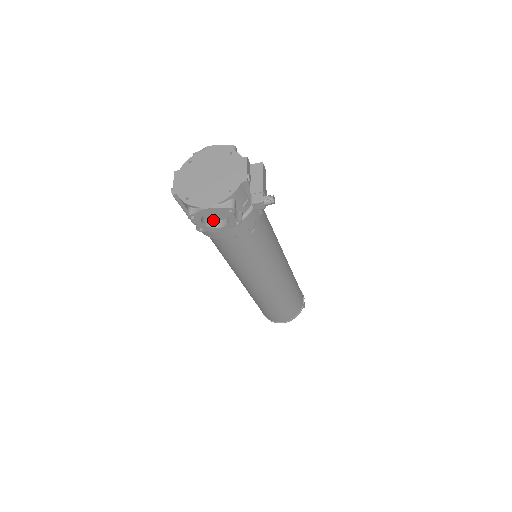
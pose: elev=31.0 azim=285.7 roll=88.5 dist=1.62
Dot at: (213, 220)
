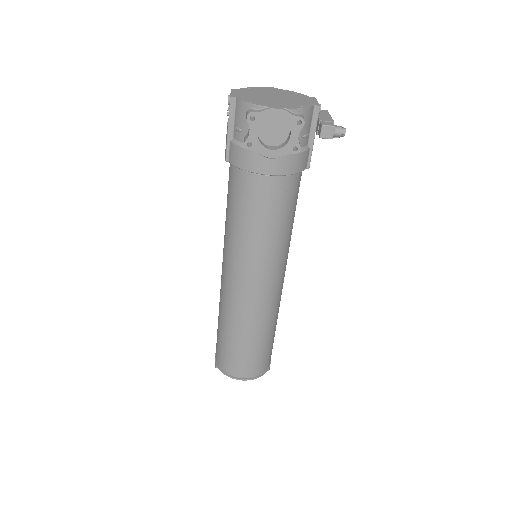
Dot at: (264, 143)
